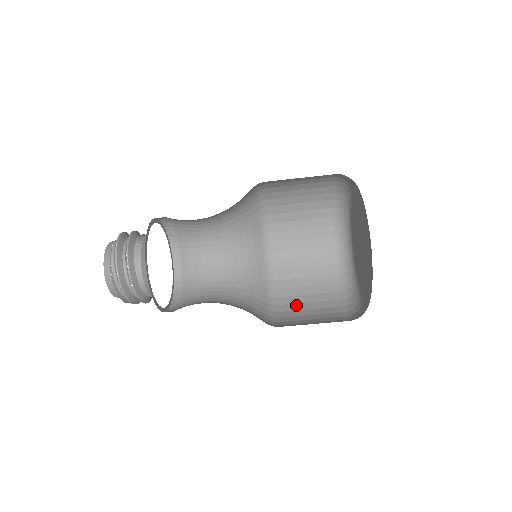
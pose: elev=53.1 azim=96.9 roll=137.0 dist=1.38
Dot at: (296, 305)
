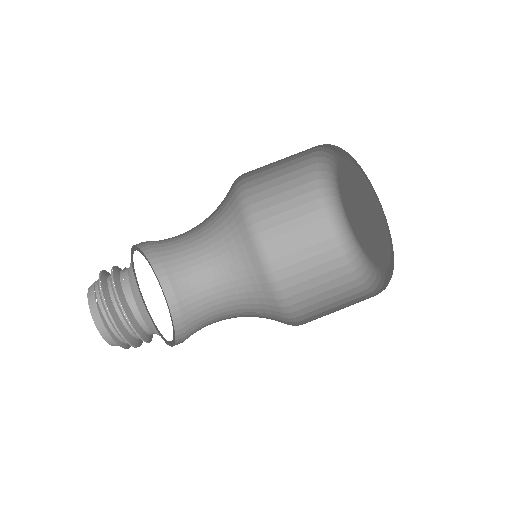
Dot at: (313, 306)
